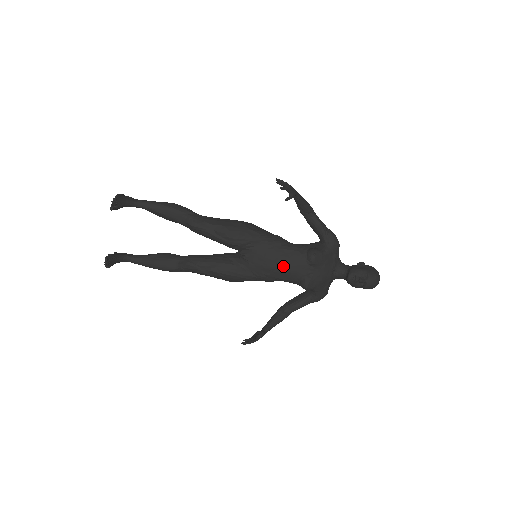
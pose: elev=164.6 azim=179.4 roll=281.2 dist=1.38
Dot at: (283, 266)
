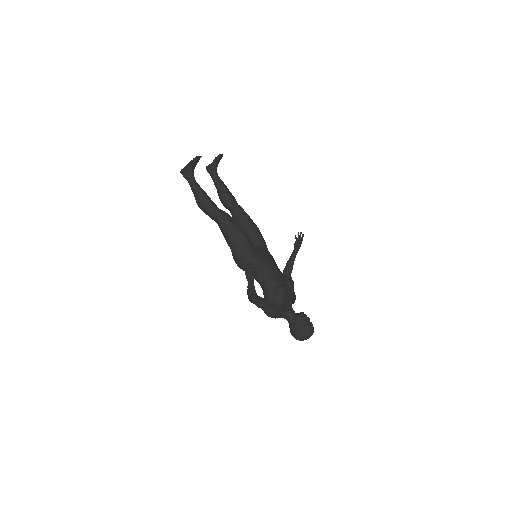
Dot at: (275, 268)
